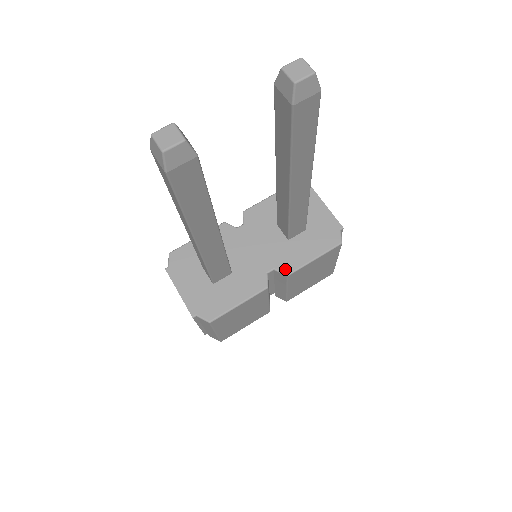
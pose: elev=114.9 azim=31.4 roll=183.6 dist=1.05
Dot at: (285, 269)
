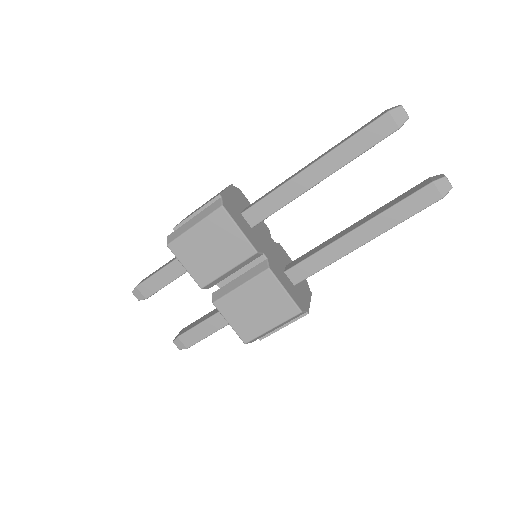
Dot at: (272, 267)
